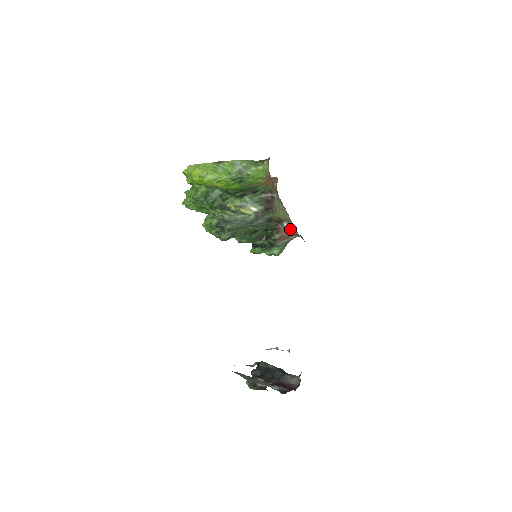
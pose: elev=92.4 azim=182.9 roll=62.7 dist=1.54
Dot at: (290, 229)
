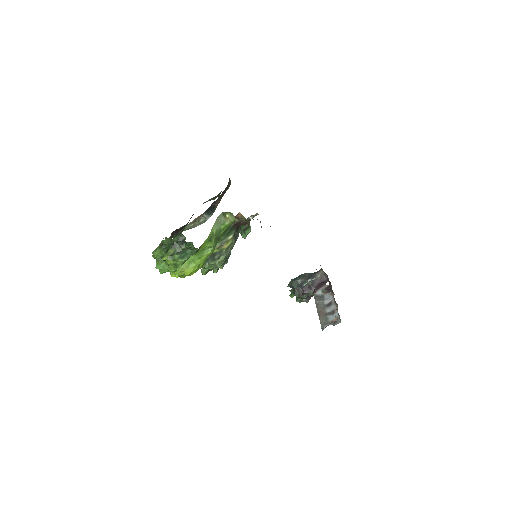
Dot at: occluded
